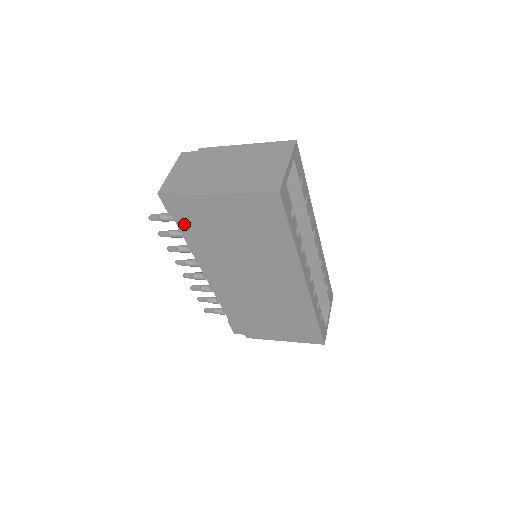
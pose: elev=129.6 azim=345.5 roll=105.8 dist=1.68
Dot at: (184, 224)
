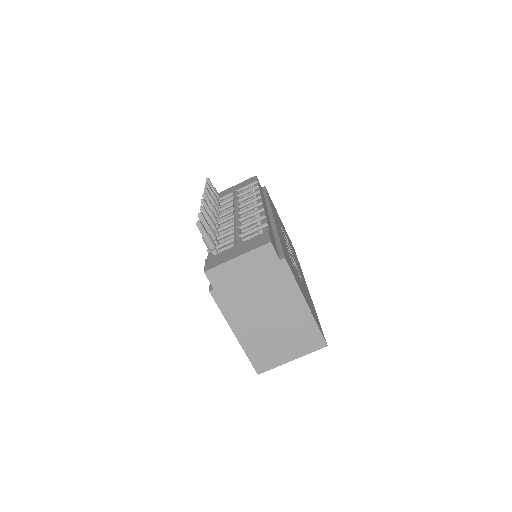
Dot at: occluded
